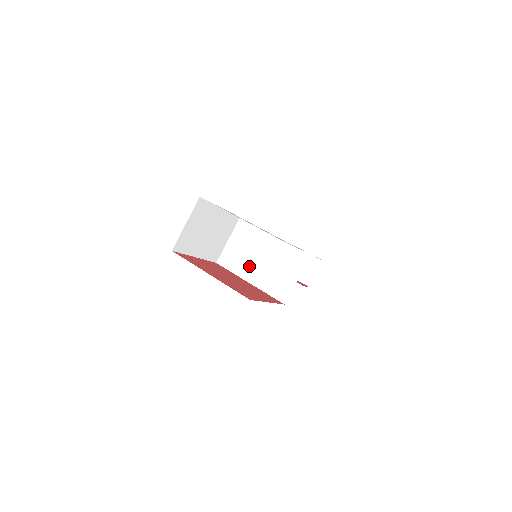
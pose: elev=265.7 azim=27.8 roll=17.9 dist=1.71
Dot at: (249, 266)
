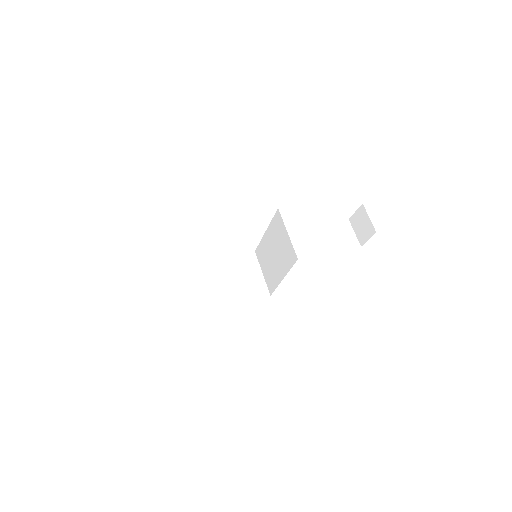
Dot at: (275, 270)
